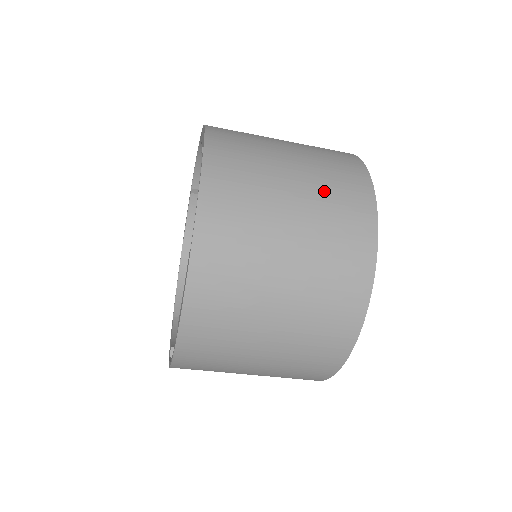
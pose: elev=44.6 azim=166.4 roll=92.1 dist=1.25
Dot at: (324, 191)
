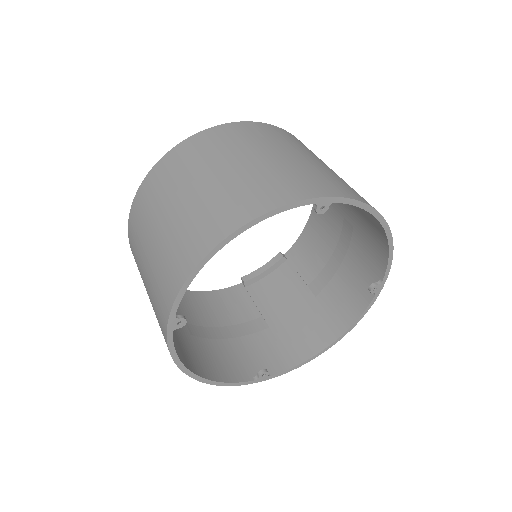
Dot at: (159, 264)
